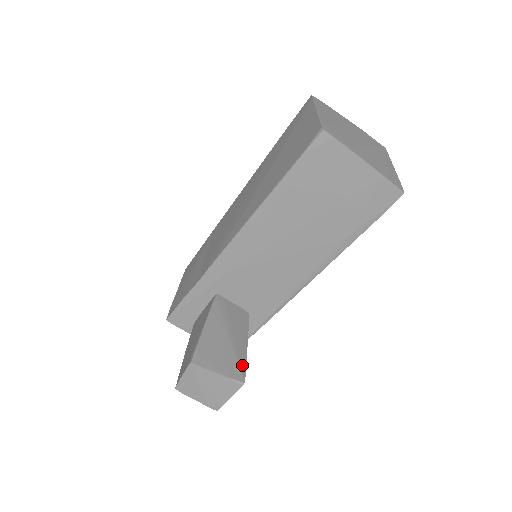
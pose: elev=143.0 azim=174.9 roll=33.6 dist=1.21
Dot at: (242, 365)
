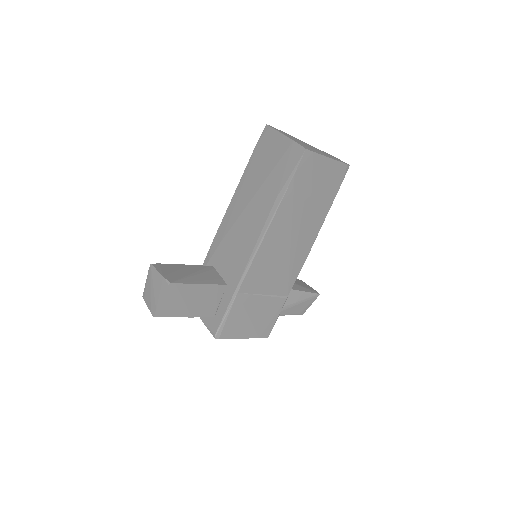
Dot at: (181, 281)
